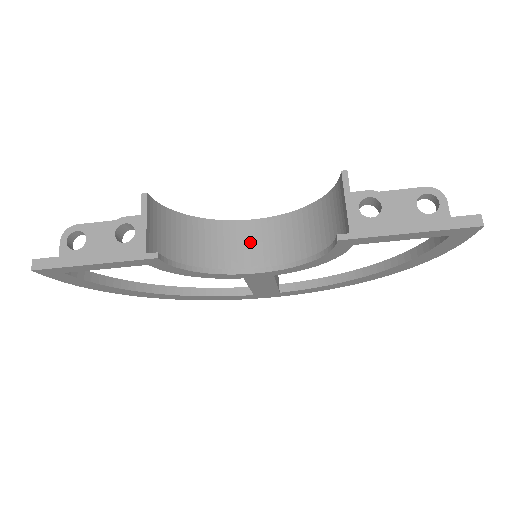
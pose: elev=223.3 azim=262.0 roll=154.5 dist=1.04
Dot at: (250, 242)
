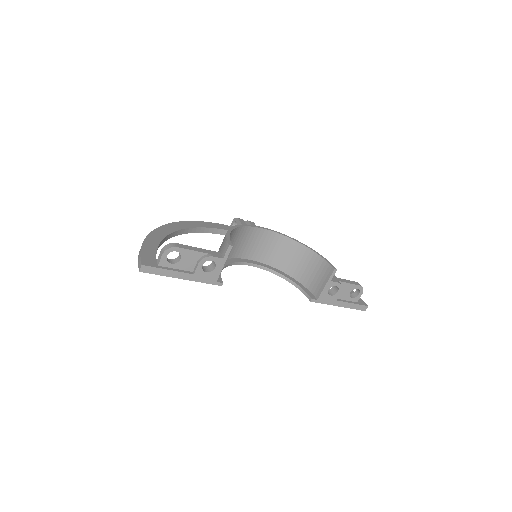
Dot at: (255, 242)
